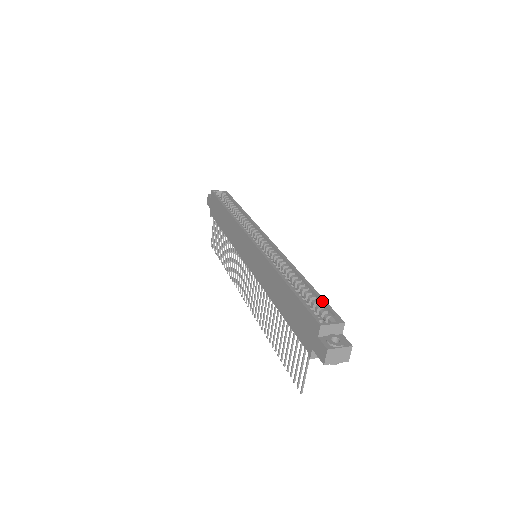
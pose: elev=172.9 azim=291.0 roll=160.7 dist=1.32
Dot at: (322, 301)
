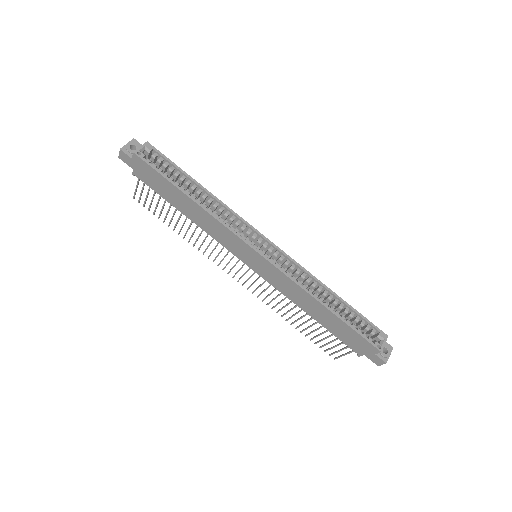
Dot at: (364, 319)
